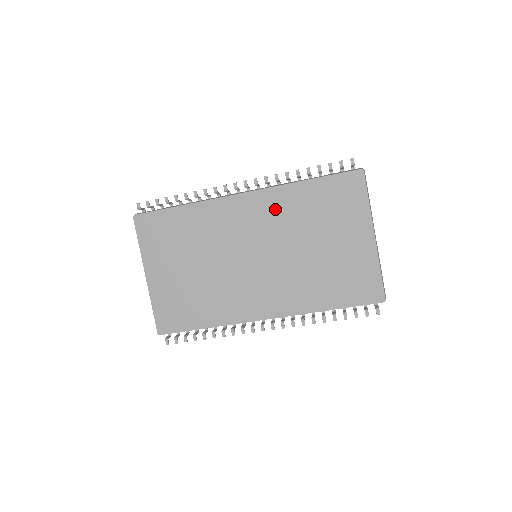
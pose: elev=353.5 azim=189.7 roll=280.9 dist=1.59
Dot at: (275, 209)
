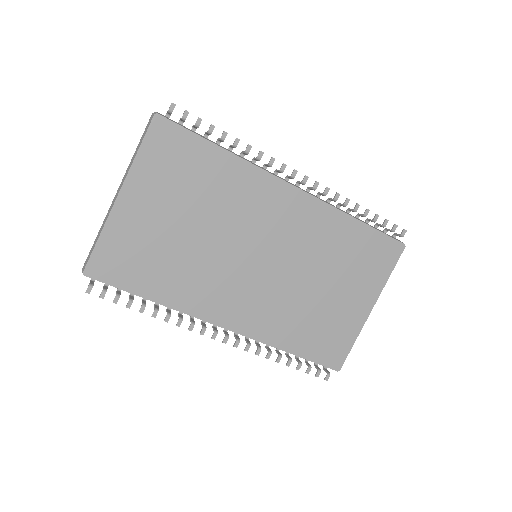
Dot at: (313, 226)
